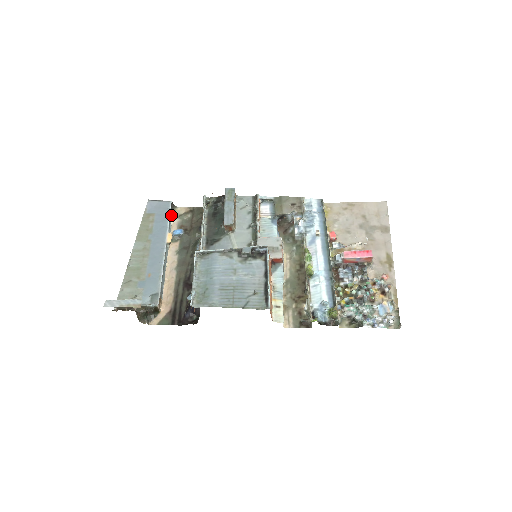
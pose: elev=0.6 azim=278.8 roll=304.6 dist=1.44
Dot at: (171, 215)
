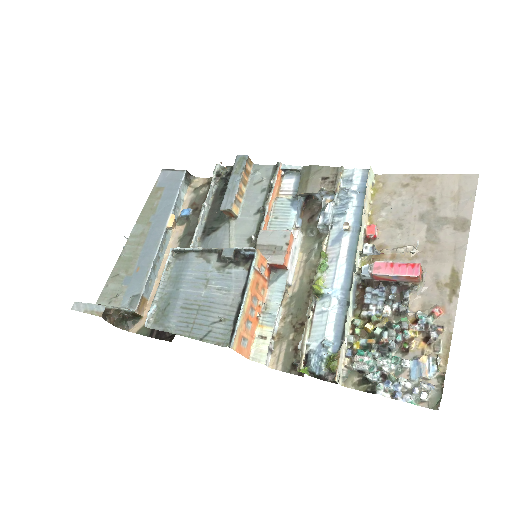
Dot at: (185, 188)
